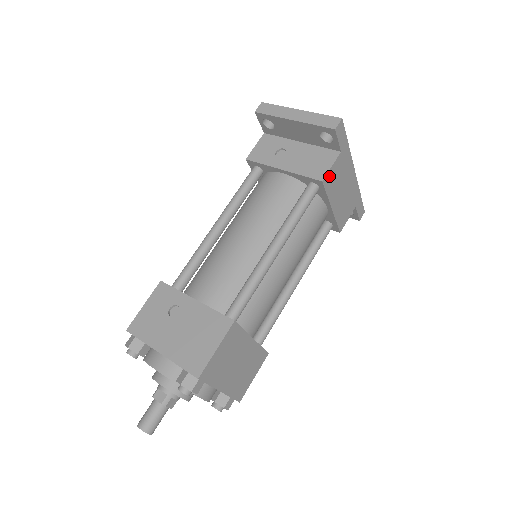
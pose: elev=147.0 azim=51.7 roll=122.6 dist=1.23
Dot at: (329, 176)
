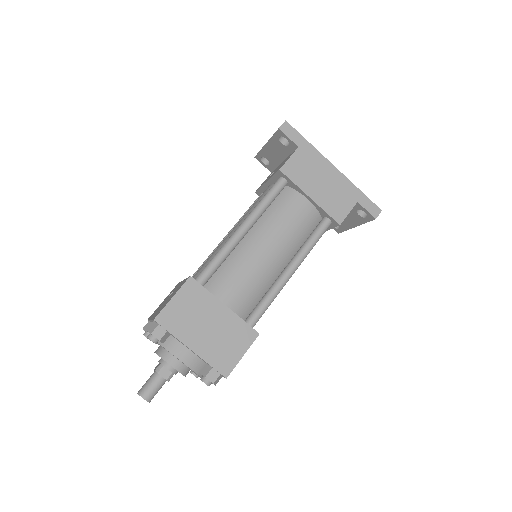
Dot at: (289, 166)
